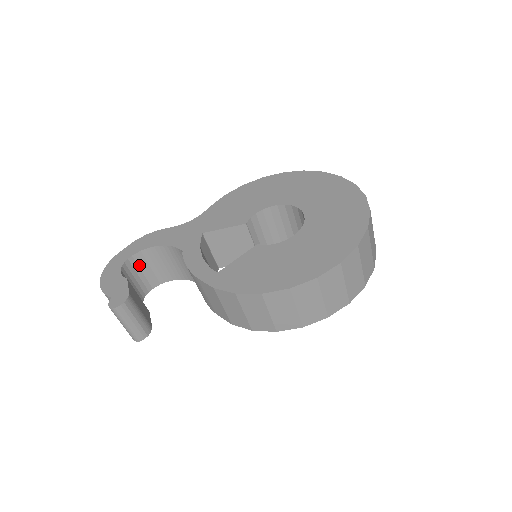
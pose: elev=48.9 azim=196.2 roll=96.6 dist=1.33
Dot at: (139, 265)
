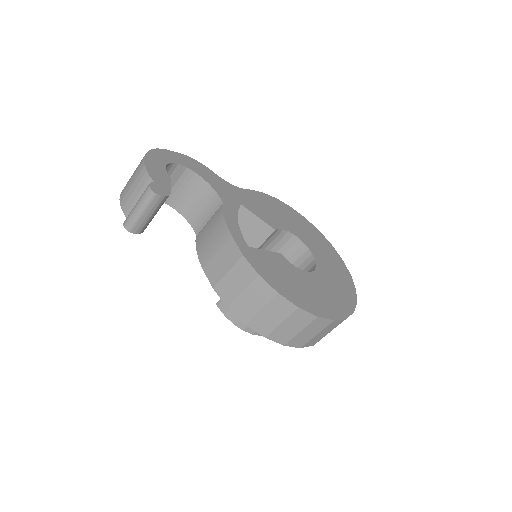
Dot at: (172, 175)
